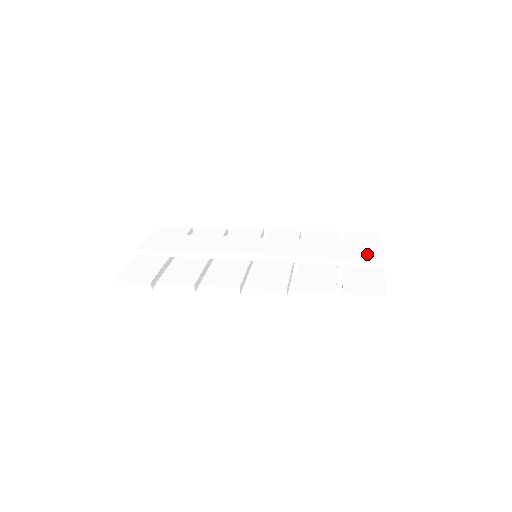
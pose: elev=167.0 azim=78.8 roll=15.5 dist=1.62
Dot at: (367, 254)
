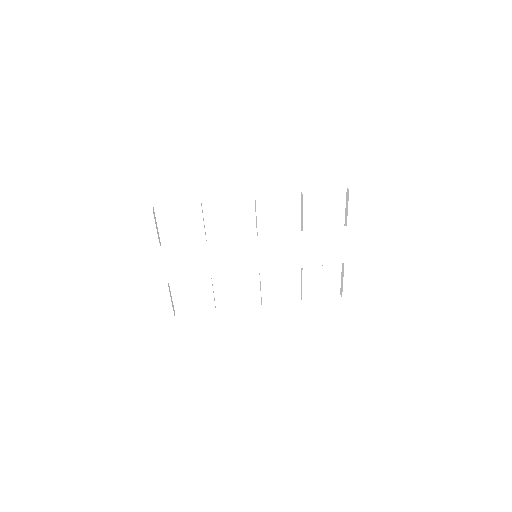
Dot at: (370, 253)
